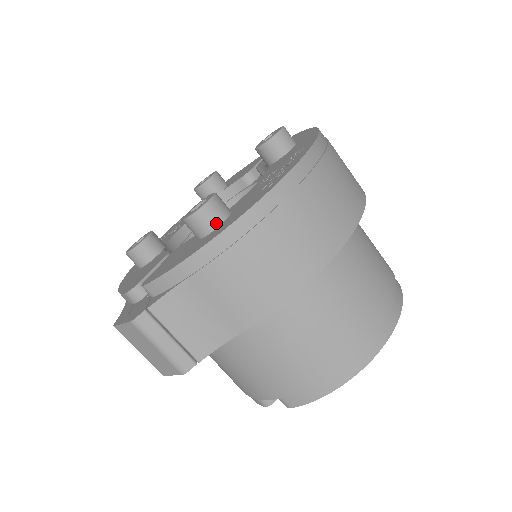
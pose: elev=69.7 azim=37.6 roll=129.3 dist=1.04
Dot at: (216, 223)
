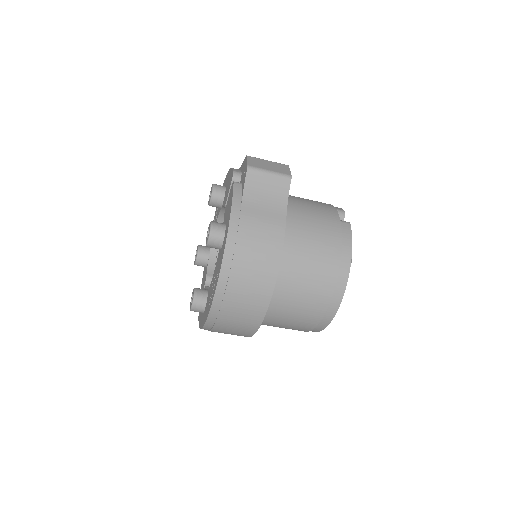
Dot at: (202, 312)
